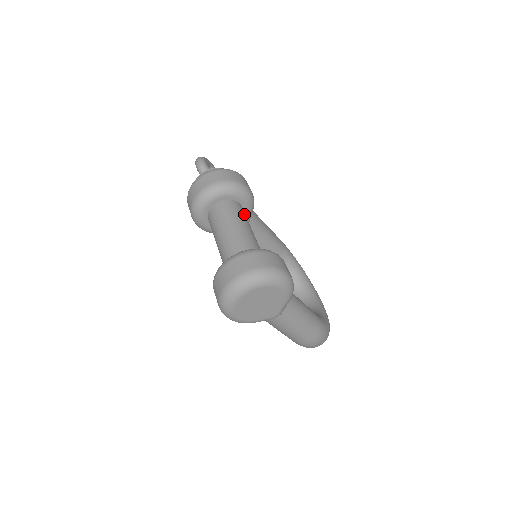
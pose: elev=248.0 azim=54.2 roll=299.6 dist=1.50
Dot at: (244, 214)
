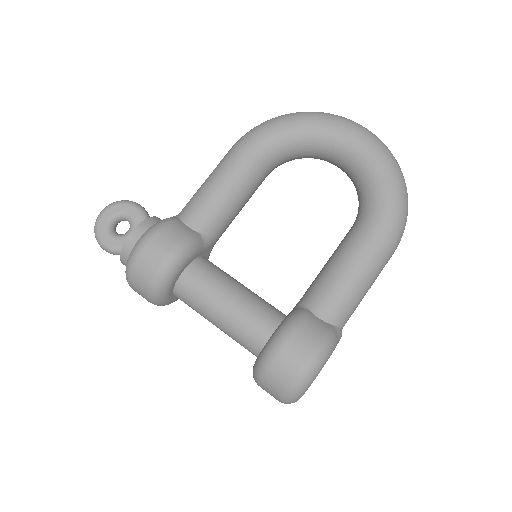
Dot at: (201, 285)
